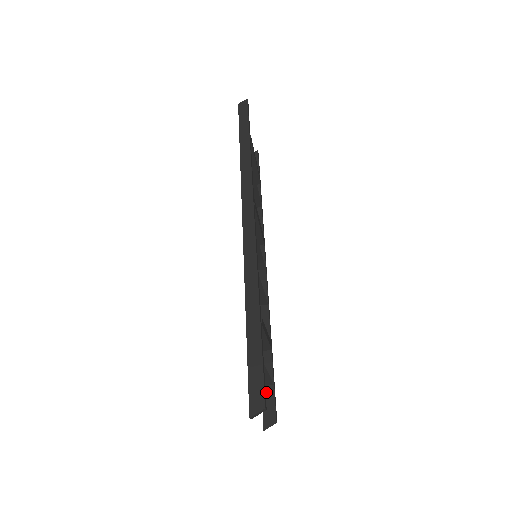
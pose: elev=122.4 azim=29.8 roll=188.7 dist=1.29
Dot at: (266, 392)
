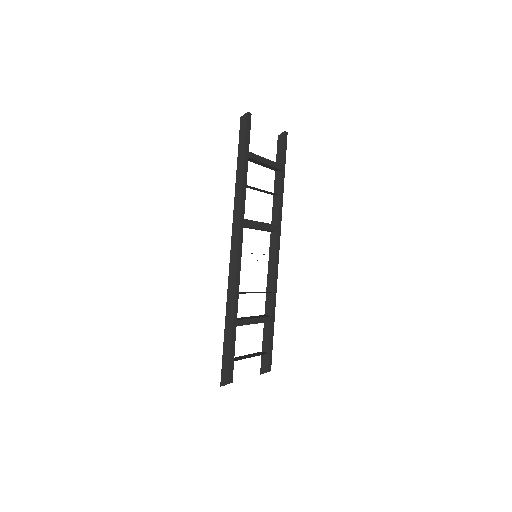
Dot at: (264, 350)
